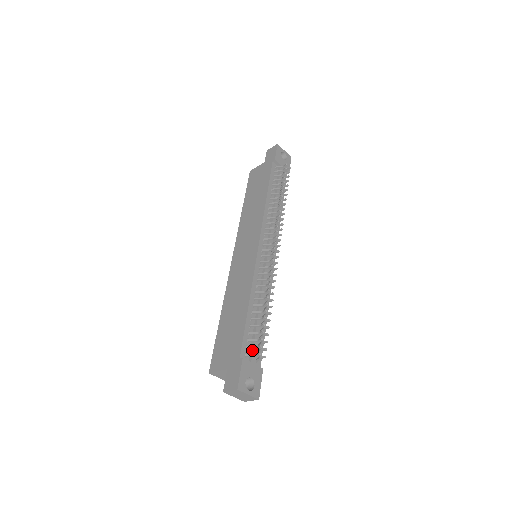
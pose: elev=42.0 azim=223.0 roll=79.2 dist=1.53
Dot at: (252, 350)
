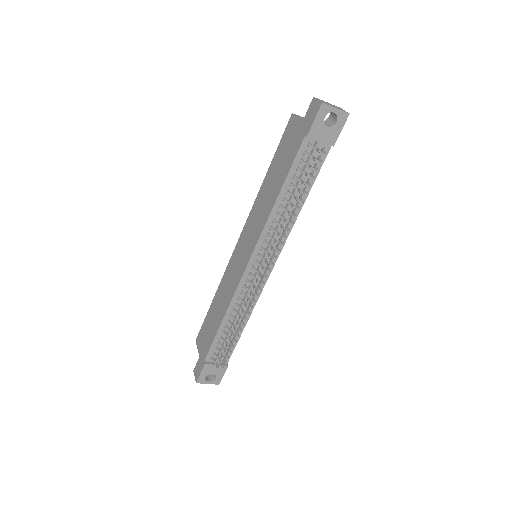
Dot at: (218, 356)
